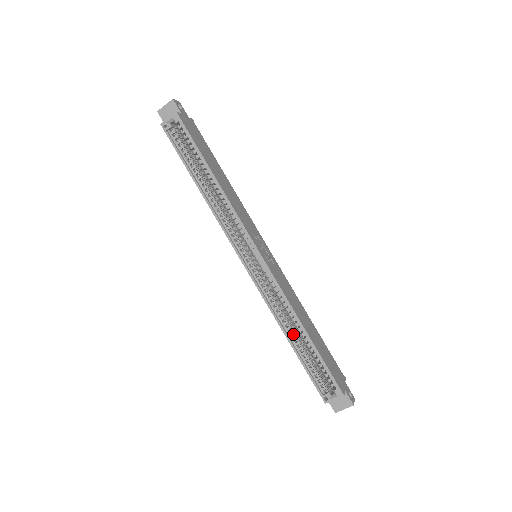
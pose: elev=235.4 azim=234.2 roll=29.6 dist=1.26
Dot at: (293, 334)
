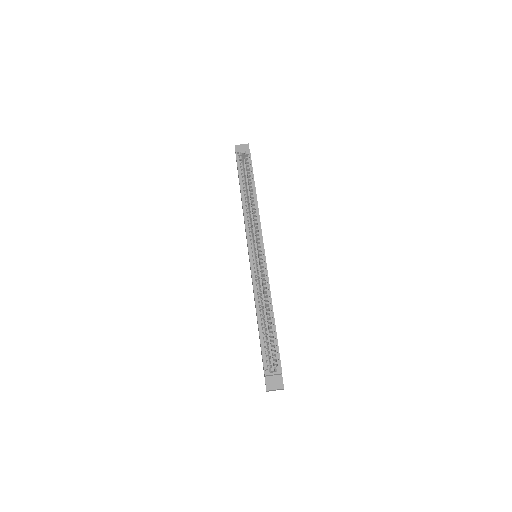
Dot at: (262, 314)
